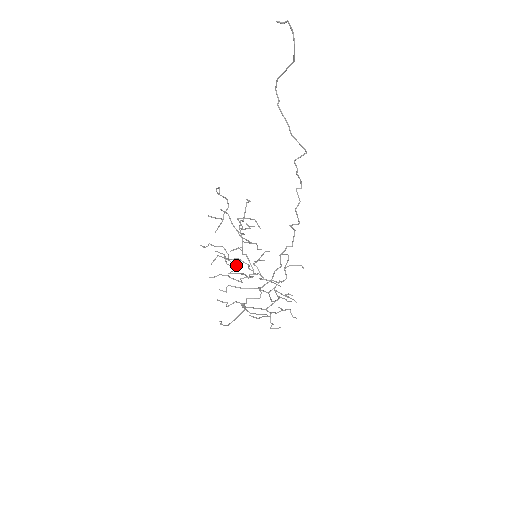
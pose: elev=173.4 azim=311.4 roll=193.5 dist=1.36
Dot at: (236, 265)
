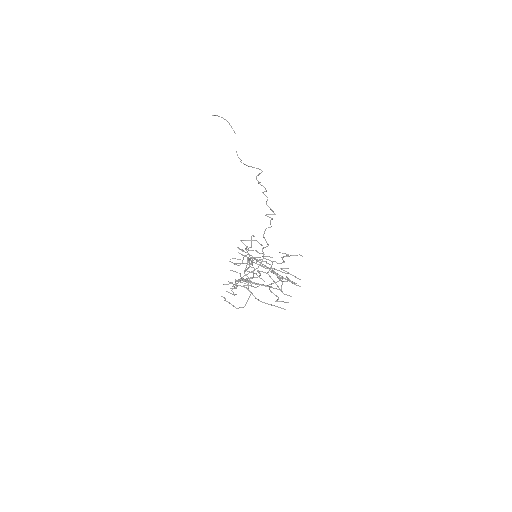
Dot at: (255, 284)
